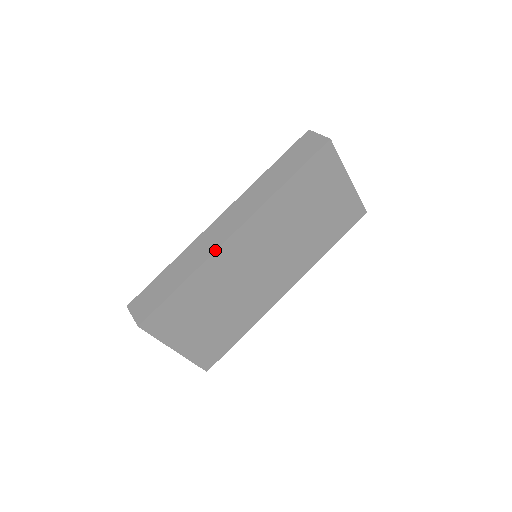
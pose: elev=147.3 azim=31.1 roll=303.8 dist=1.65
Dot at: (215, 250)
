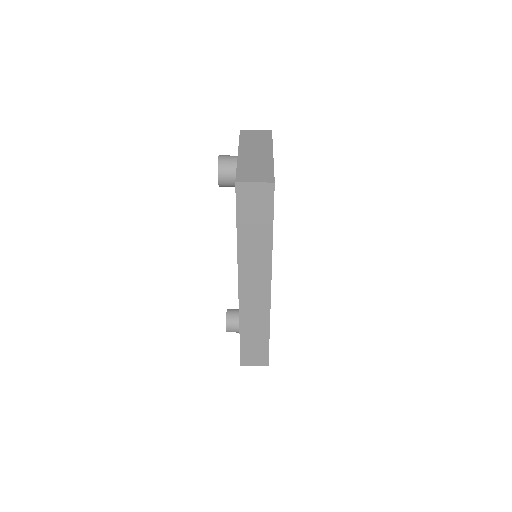
Dot at: (270, 308)
